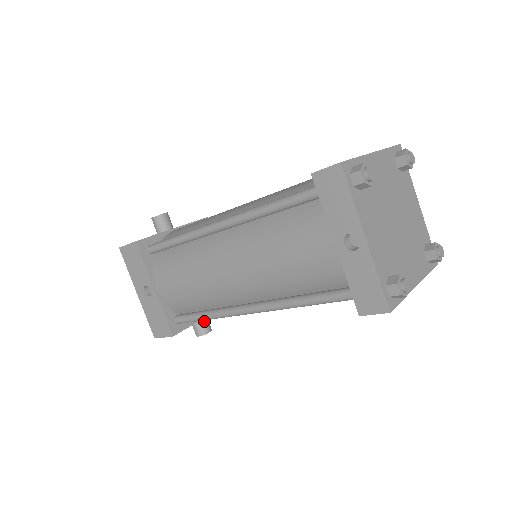
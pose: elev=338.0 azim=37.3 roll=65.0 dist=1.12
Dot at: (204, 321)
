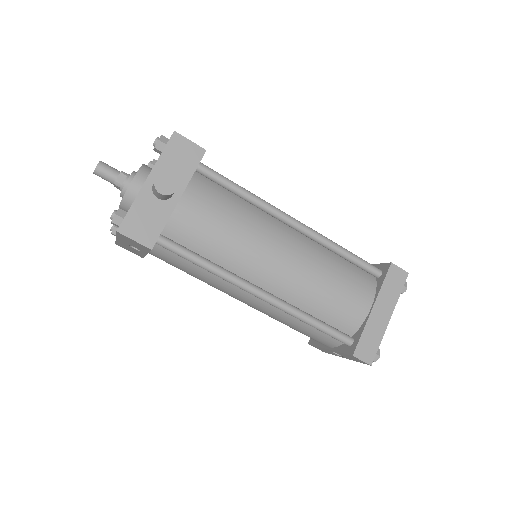
Dot at: occluded
